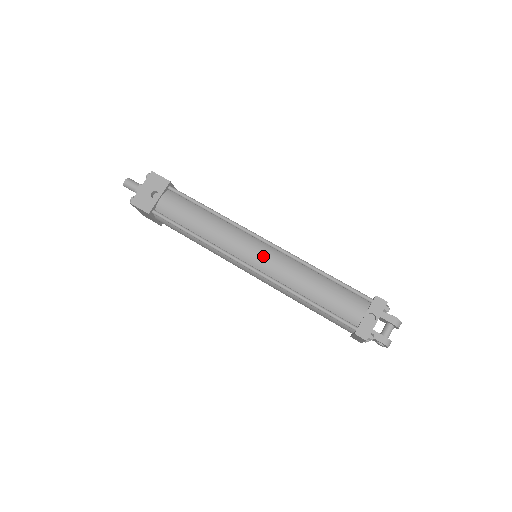
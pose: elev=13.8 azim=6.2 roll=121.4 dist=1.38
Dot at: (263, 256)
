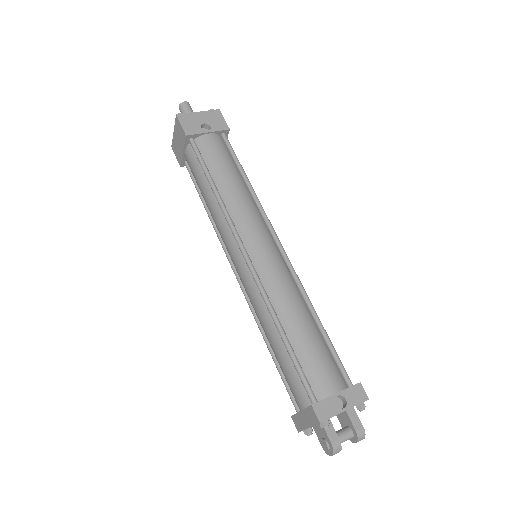
Dot at: (268, 255)
